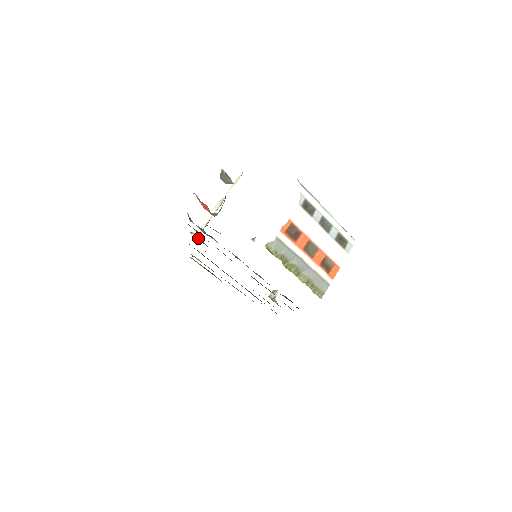
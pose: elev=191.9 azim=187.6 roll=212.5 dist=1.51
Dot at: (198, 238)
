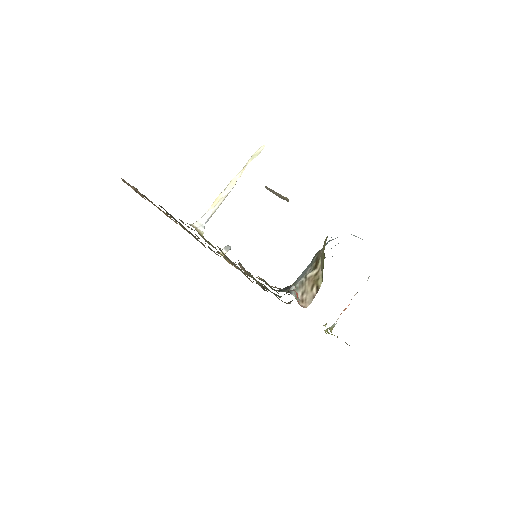
Dot at: (203, 237)
